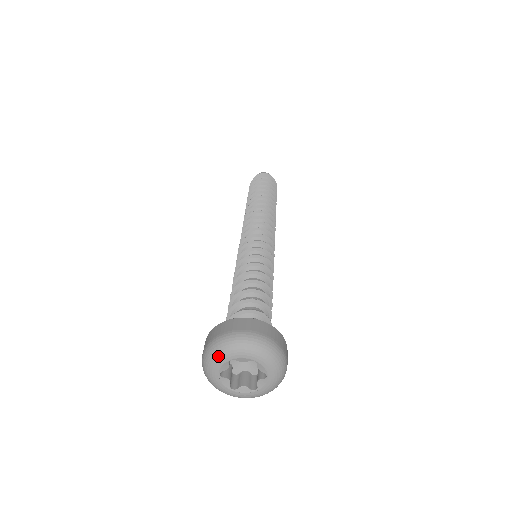
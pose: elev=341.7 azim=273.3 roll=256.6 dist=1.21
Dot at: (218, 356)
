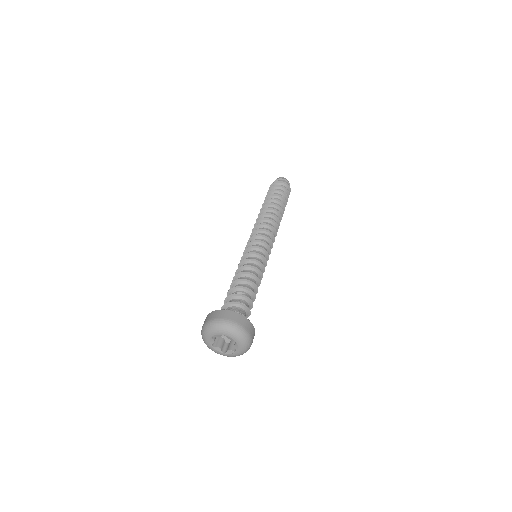
Dot at: (205, 336)
